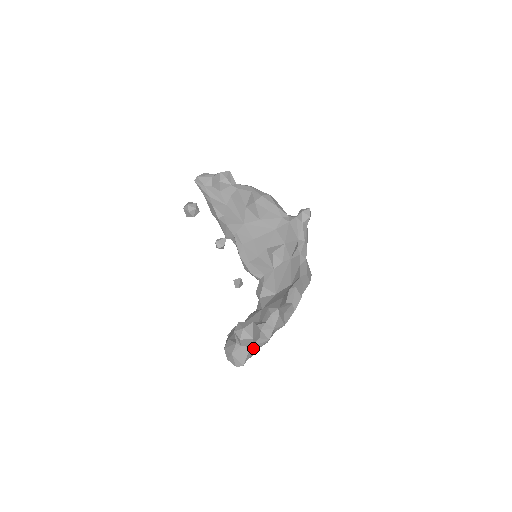
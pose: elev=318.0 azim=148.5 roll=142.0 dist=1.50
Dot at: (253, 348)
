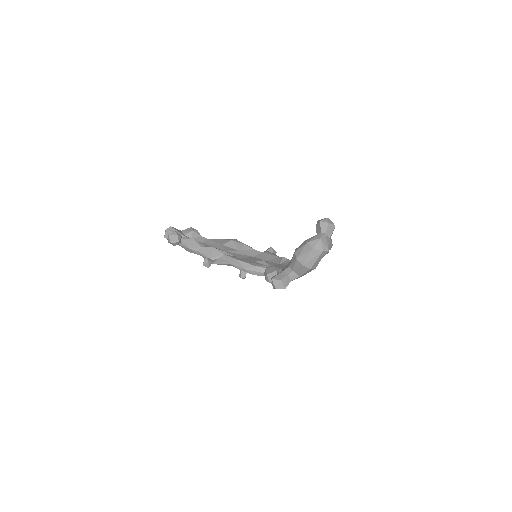
Dot at: (329, 243)
